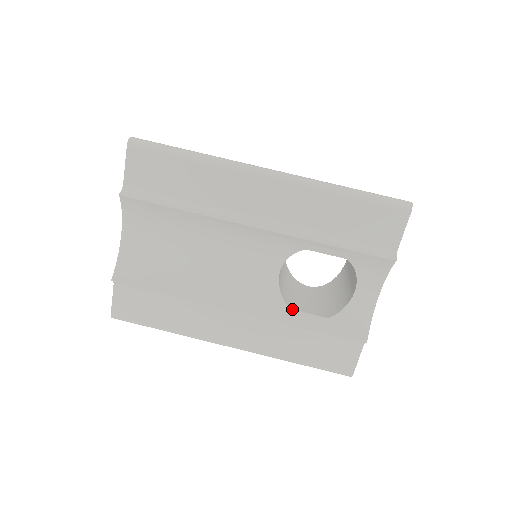
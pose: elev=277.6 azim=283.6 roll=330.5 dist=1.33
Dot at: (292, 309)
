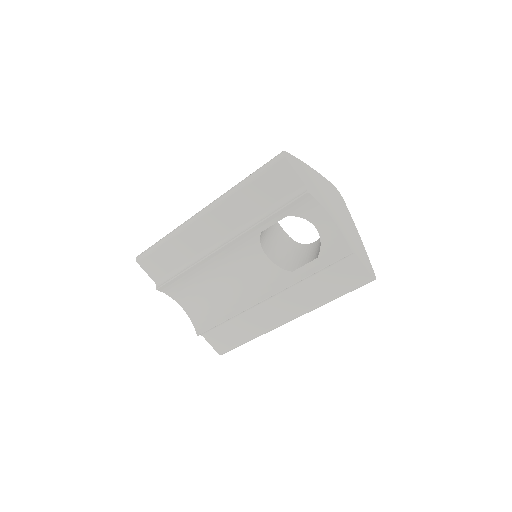
Dot at: (293, 271)
